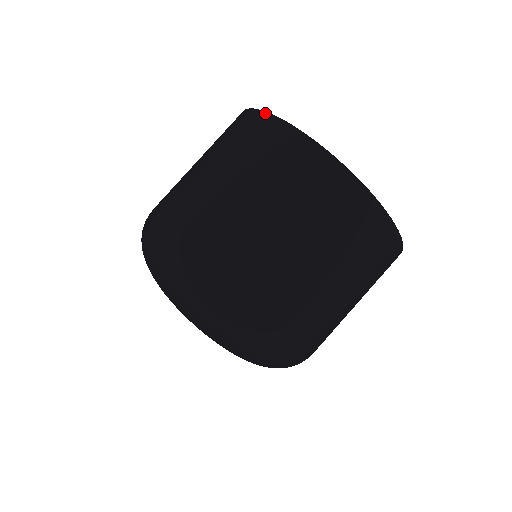
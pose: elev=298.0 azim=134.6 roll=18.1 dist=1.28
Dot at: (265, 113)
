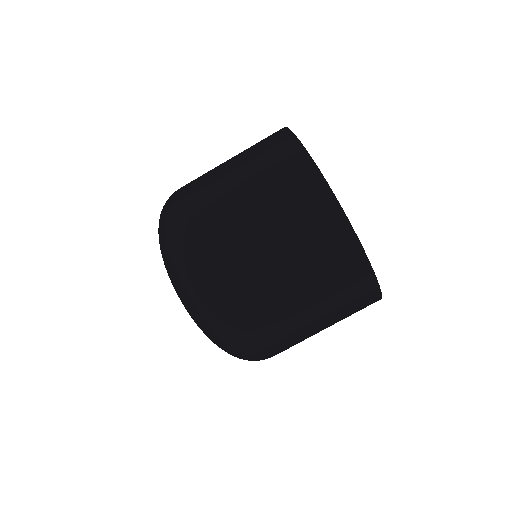
Dot at: (311, 160)
